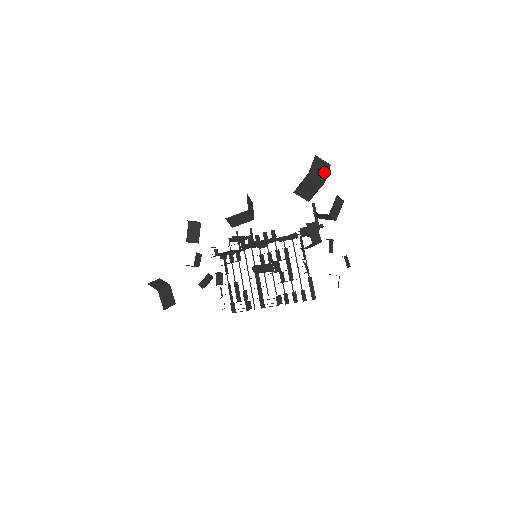
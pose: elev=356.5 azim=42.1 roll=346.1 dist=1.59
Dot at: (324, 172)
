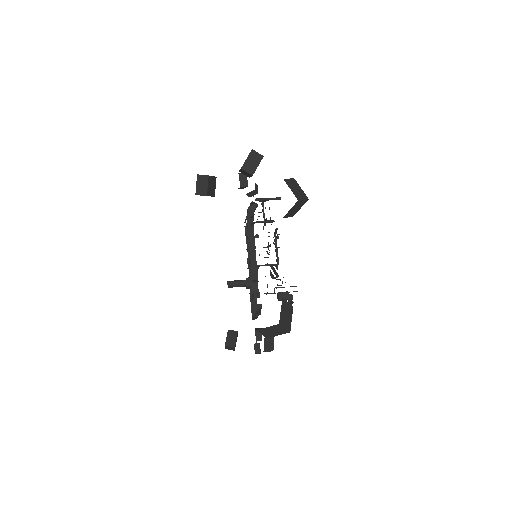
Dot at: (275, 334)
